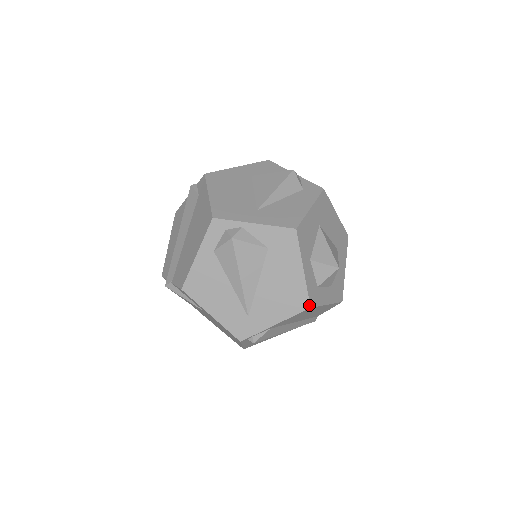
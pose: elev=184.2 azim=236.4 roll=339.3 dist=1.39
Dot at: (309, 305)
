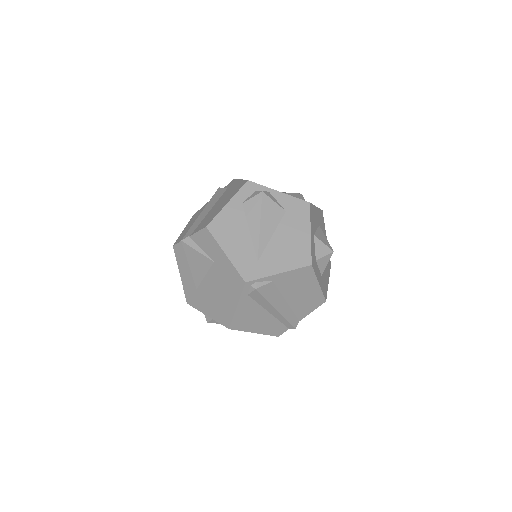
Dot at: (311, 262)
